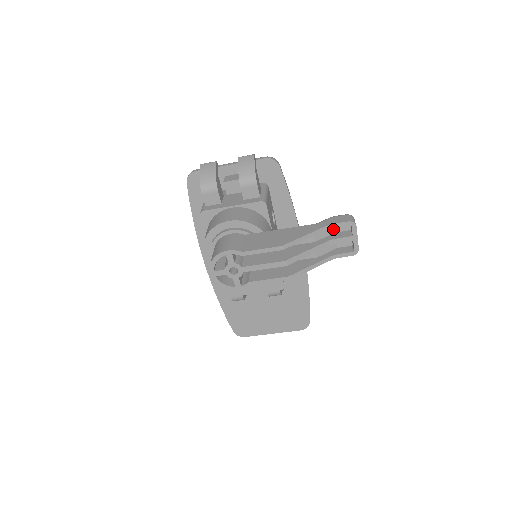
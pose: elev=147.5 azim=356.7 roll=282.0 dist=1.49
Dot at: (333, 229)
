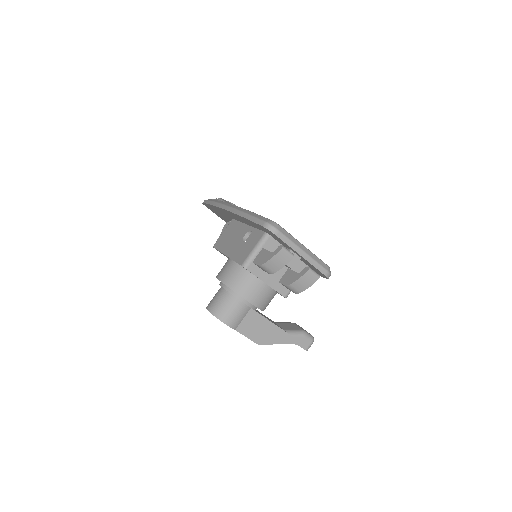
Dot at: occluded
